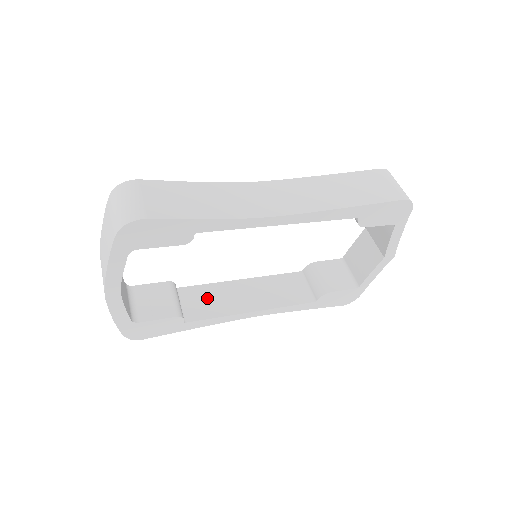
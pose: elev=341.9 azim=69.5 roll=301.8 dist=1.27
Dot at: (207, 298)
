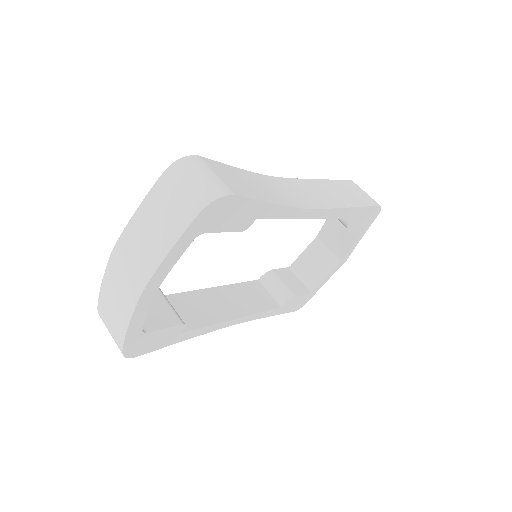
Dot at: (192, 306)
